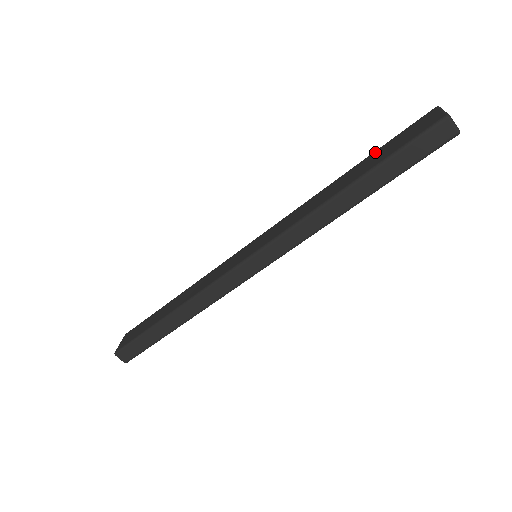
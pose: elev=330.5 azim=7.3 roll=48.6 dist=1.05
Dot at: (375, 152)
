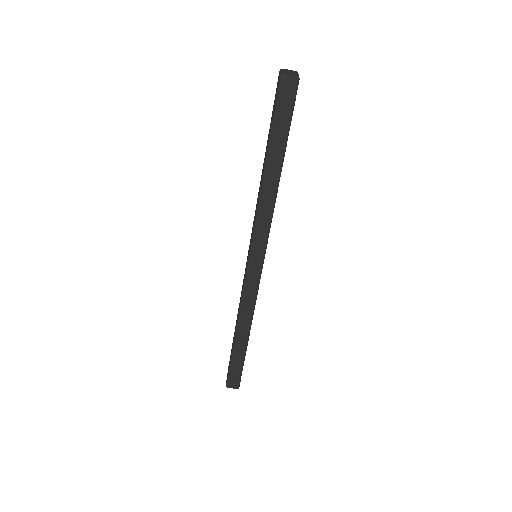
Dot at: occluded
